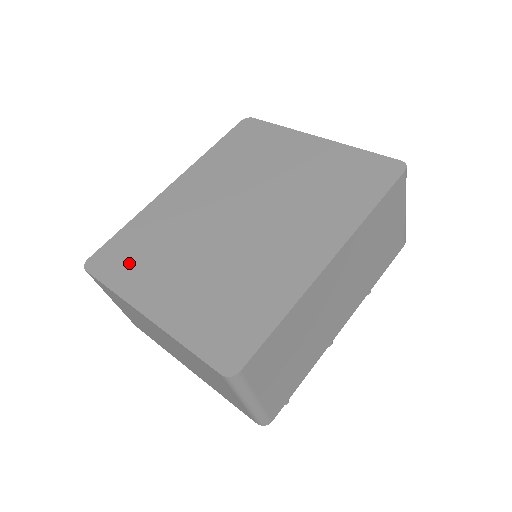
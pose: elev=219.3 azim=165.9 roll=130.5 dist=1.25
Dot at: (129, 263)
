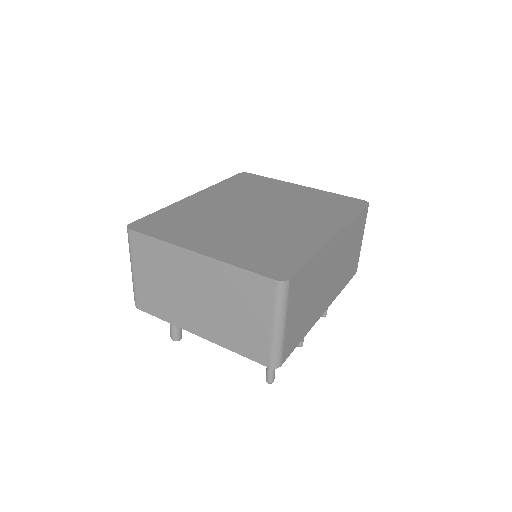
Dot at: (171, 228)
